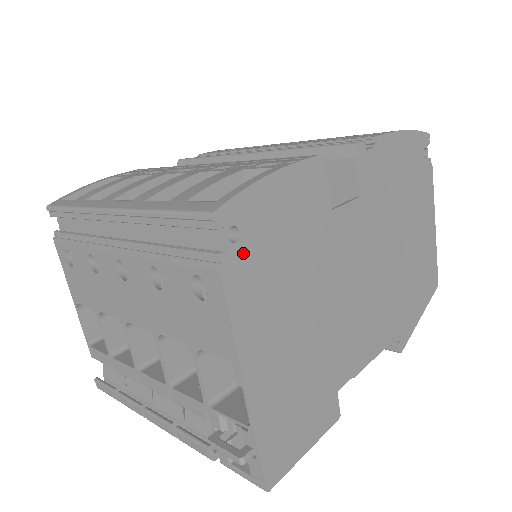
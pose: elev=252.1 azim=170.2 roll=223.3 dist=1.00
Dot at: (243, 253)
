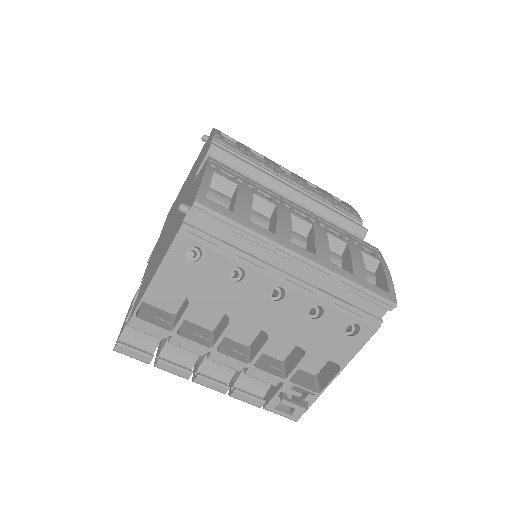
Dot at: occluded
